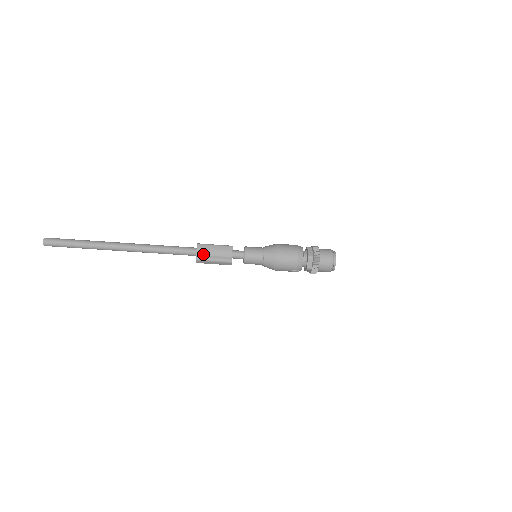
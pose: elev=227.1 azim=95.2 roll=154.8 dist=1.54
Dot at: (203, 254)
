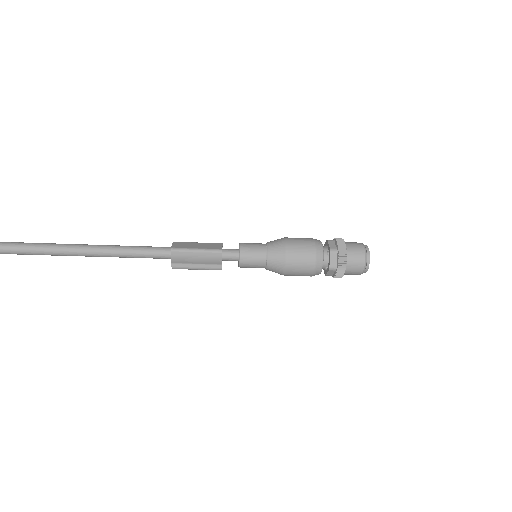
Dot at: (181, 263)
